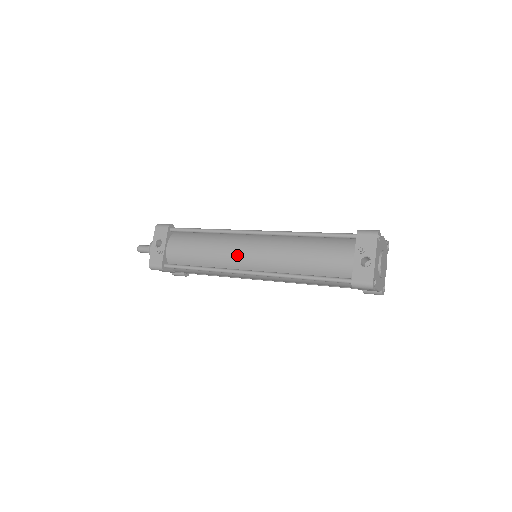
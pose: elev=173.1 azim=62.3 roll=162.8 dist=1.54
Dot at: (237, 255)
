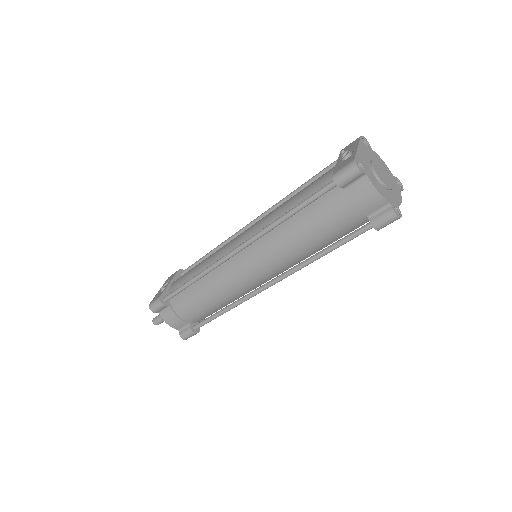
Dot at: (229, 245)
